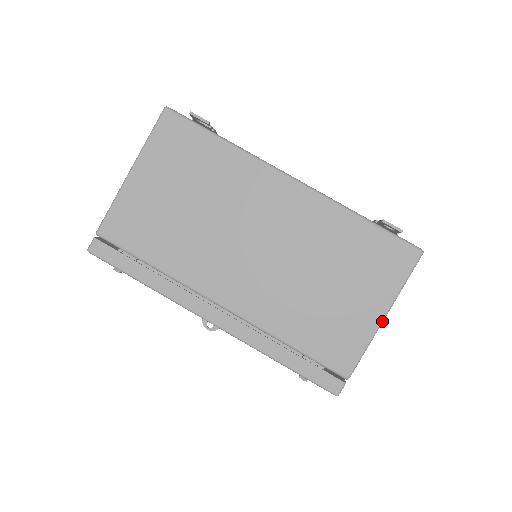
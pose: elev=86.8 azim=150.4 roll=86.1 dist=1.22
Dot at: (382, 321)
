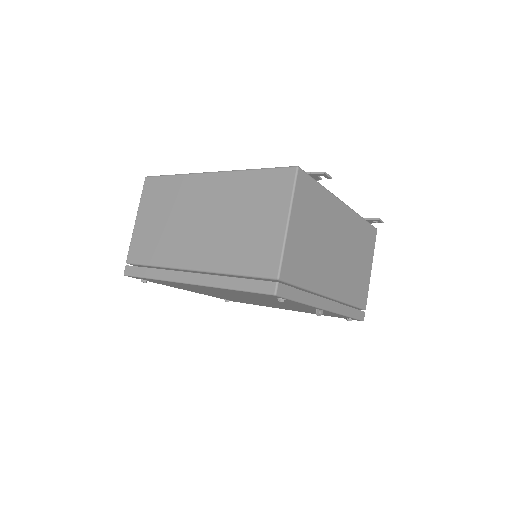
Dot at: occluded
